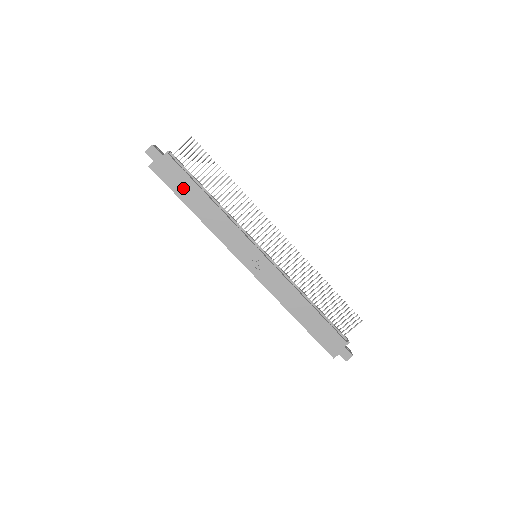
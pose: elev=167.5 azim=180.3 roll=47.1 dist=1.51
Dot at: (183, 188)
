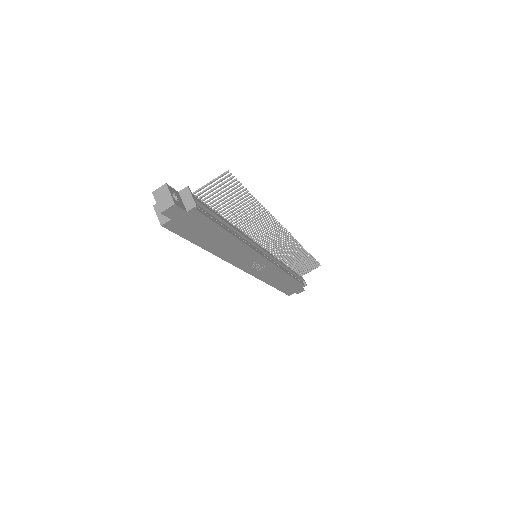
Dot at: (203, 235)
